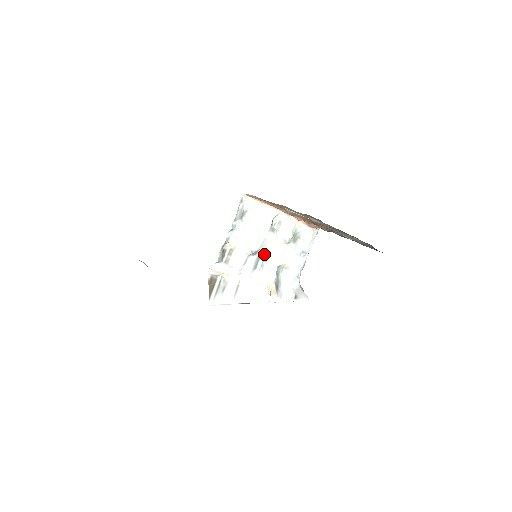
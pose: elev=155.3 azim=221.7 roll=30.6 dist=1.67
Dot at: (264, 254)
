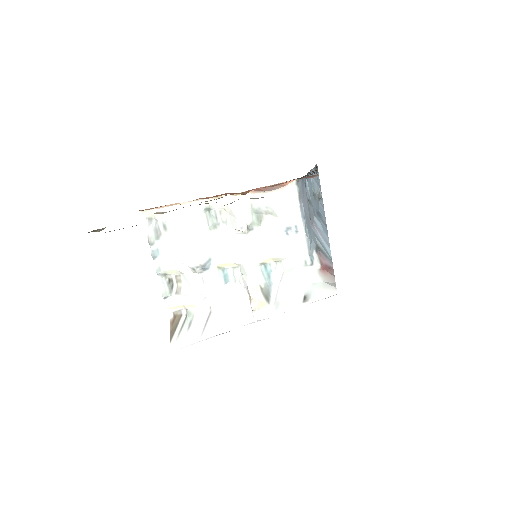
Dot at: (224, 261)
